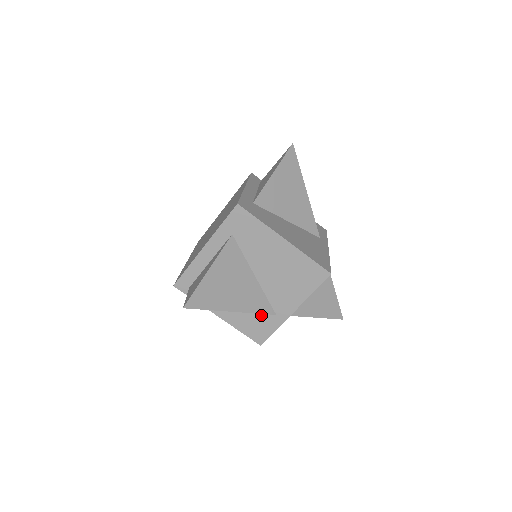
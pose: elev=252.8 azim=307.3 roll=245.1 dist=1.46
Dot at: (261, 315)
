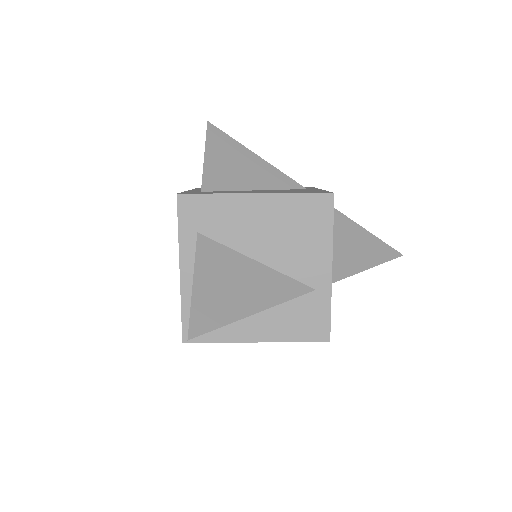
Dot at: (300, 303)
